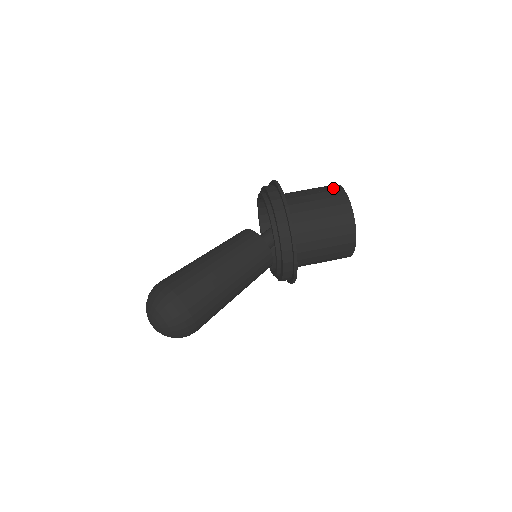
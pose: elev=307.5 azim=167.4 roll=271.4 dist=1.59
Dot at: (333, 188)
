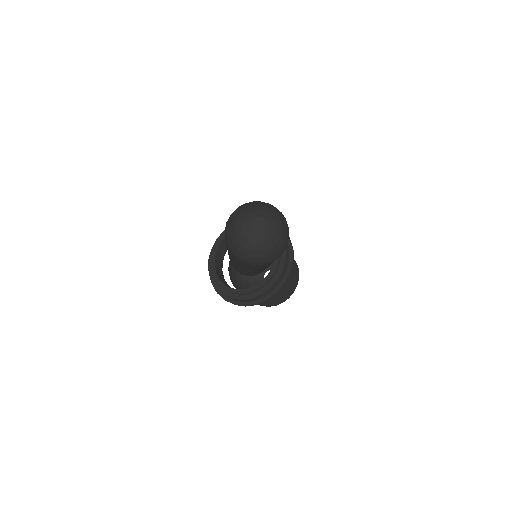
Dot at: occluded
